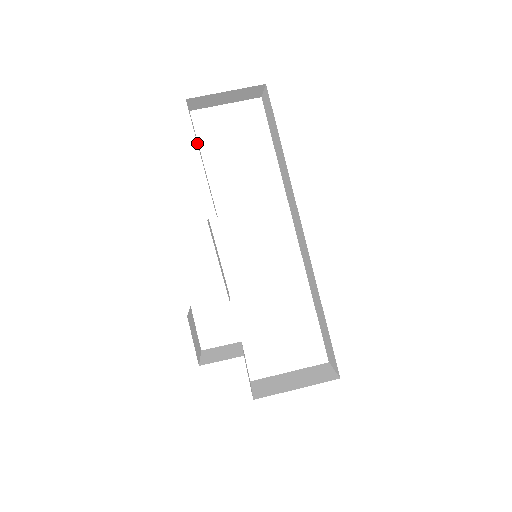
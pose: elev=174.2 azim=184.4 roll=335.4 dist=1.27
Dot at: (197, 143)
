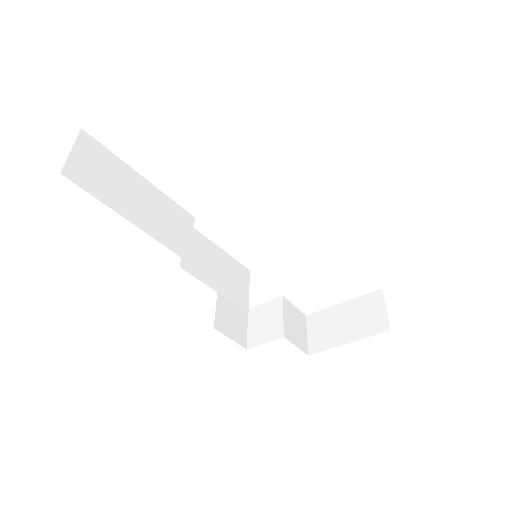
Dot at: (113, 207)
